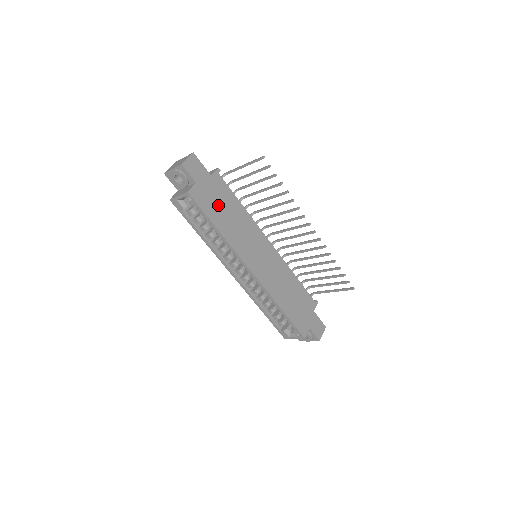
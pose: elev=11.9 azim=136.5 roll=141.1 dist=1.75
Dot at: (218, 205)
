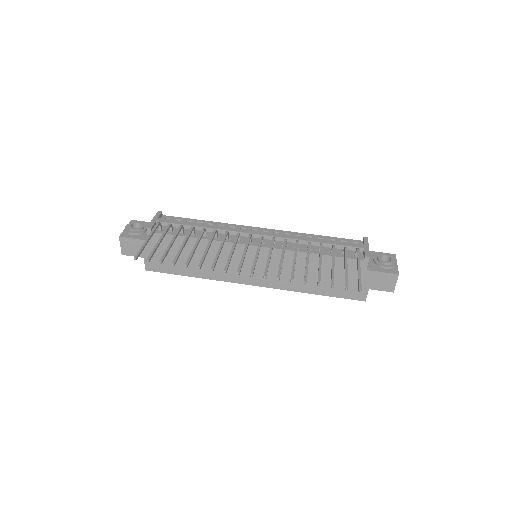
Dot at: occluded
